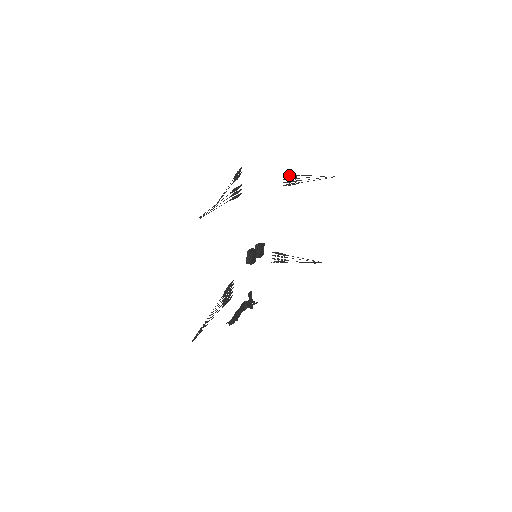
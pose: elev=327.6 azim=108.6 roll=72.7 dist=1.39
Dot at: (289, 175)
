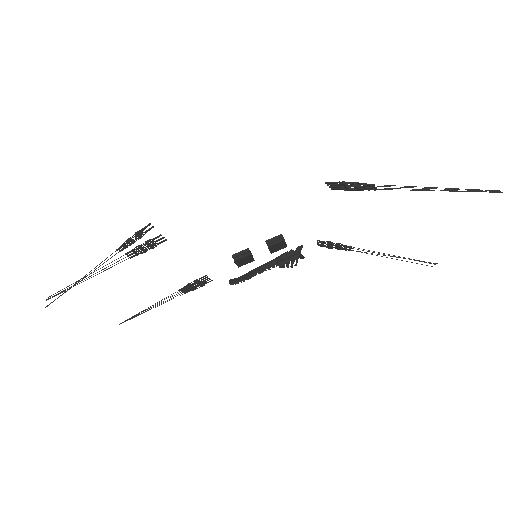
Dot at: (341, 182)
